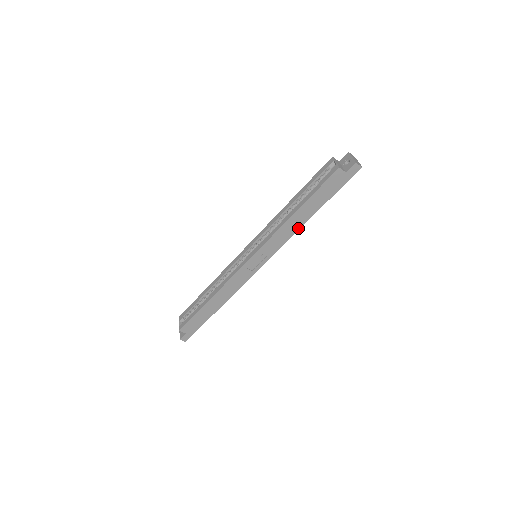
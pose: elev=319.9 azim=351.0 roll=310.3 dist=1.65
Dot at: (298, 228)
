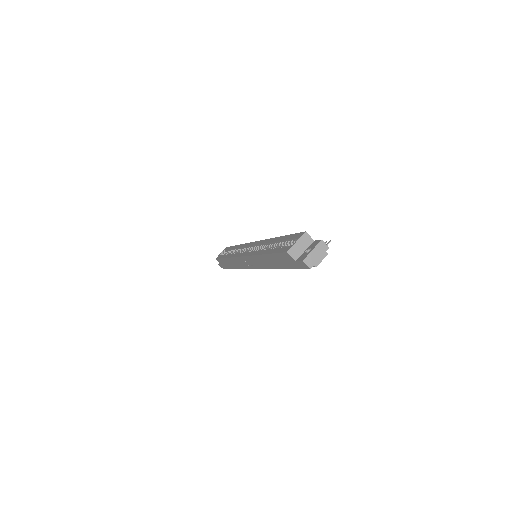
Dot at: (270, 267)
